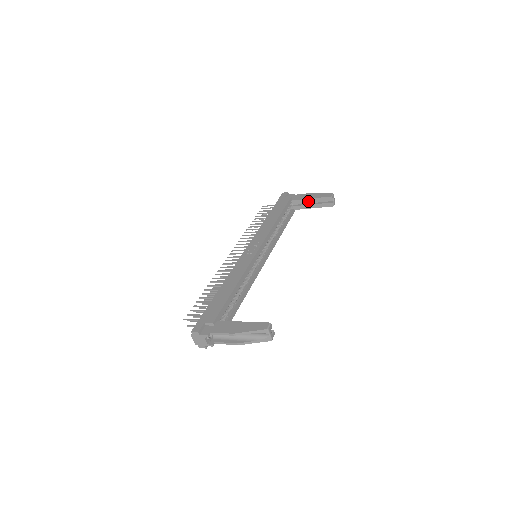
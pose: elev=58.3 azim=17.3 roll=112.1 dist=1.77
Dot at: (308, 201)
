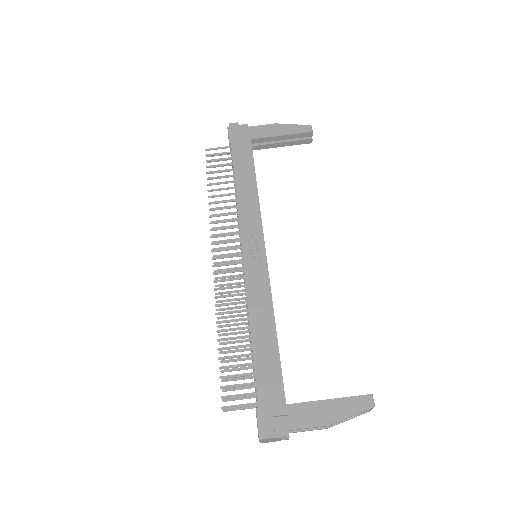
Dot at: (276, 139)
